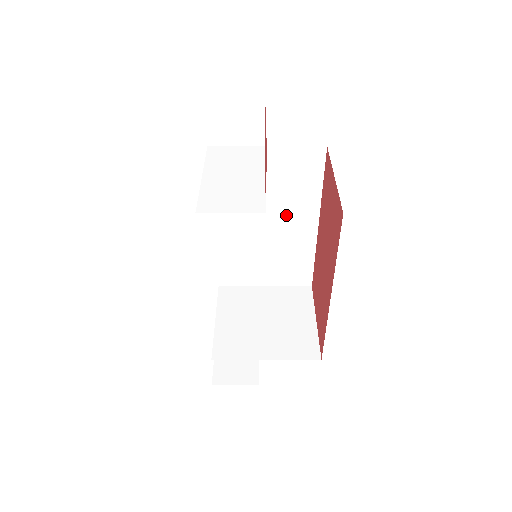
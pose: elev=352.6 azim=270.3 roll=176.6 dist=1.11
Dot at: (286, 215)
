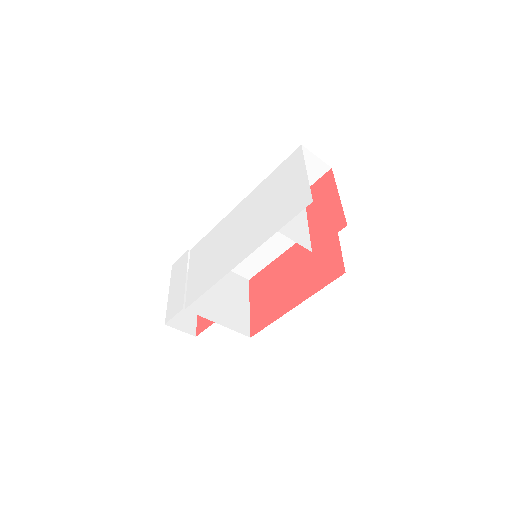
Dot at: (276, 234)
